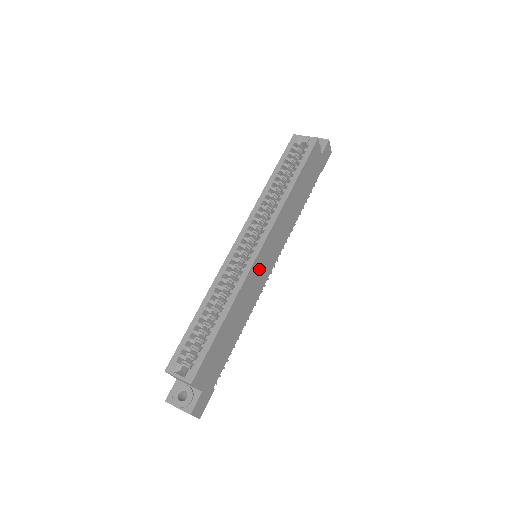
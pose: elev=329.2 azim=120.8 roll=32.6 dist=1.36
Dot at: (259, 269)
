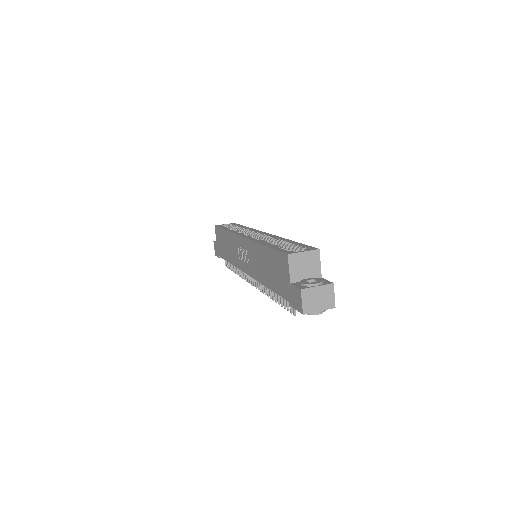
Dot at: occluded
